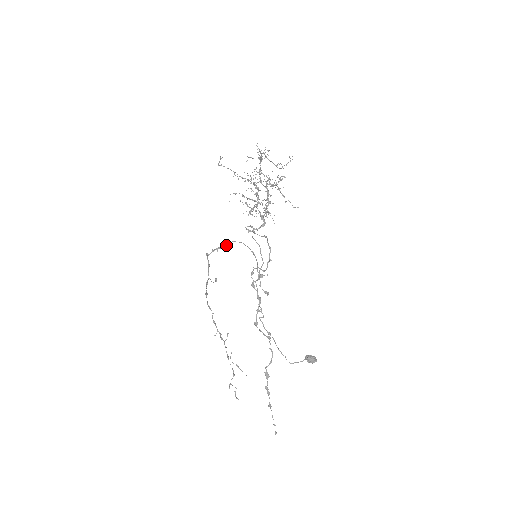
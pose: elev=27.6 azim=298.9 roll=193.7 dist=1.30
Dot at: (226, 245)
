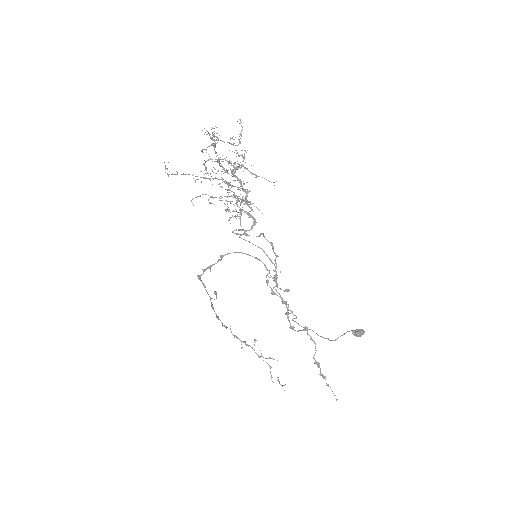
Dot at: (219, 260)
